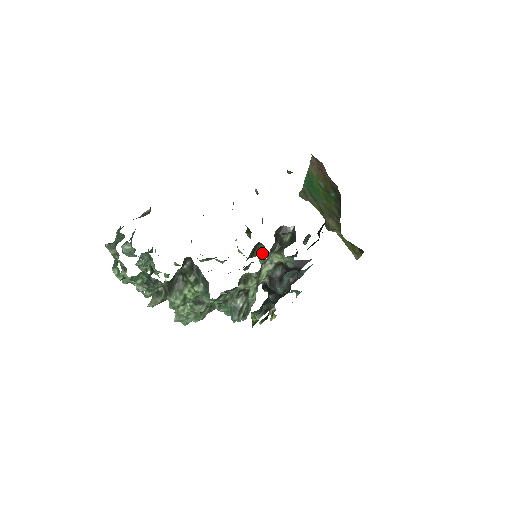
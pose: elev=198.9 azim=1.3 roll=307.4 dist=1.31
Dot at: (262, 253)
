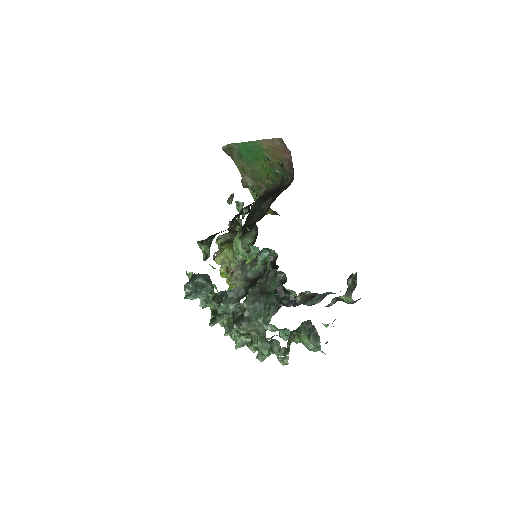
Dot at: (263, 254)
